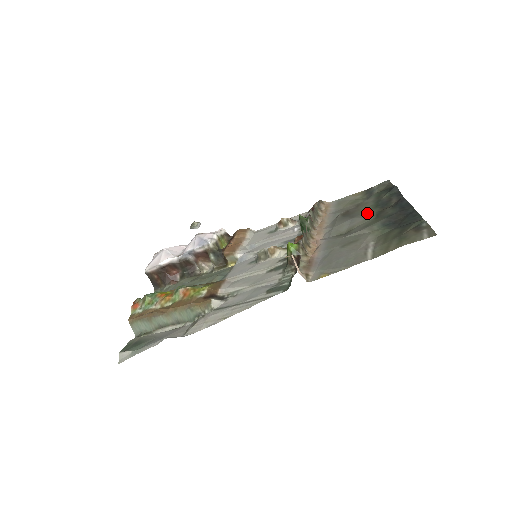
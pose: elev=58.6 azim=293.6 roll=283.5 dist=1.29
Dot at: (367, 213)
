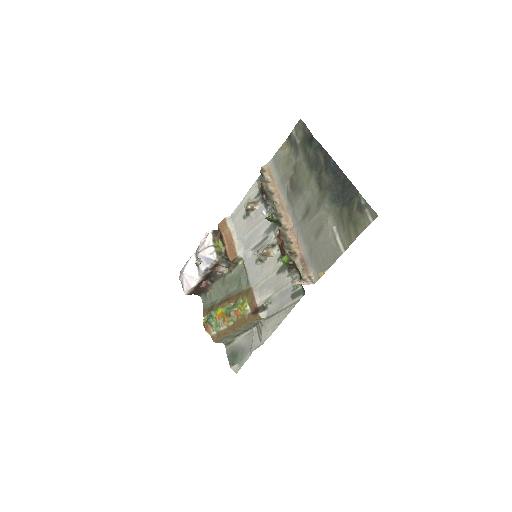
Dot at: (309, 183)
